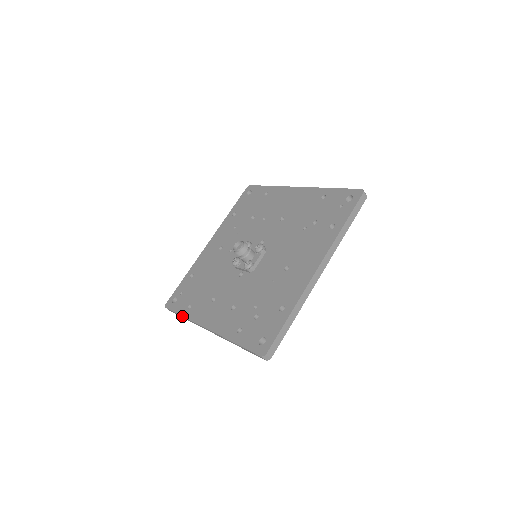
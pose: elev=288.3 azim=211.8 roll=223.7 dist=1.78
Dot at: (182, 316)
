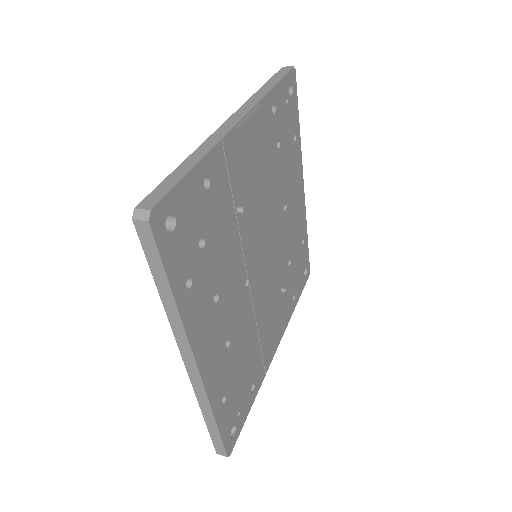
Dot at: (204, 418)
